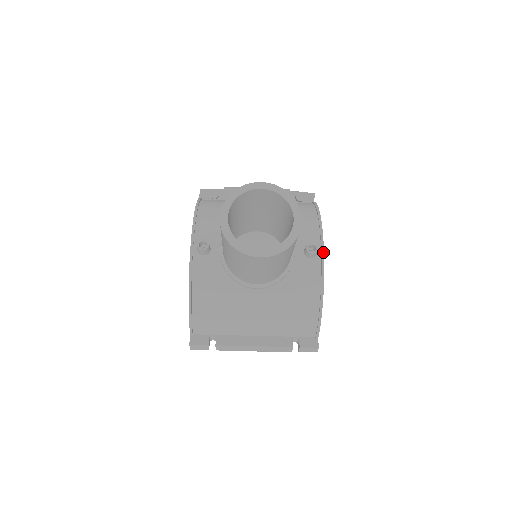
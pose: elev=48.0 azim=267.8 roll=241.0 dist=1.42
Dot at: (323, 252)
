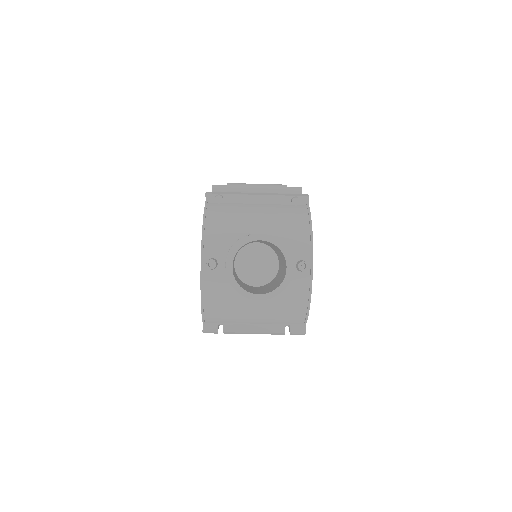
Dot at: (312, 266)
